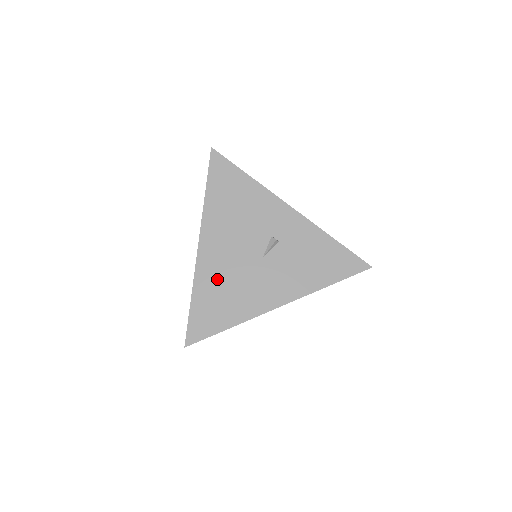
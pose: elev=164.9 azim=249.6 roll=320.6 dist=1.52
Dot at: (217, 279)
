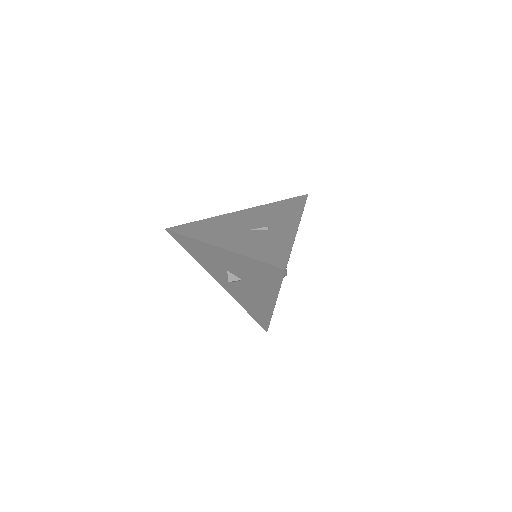
Dot at: (221, 222)
